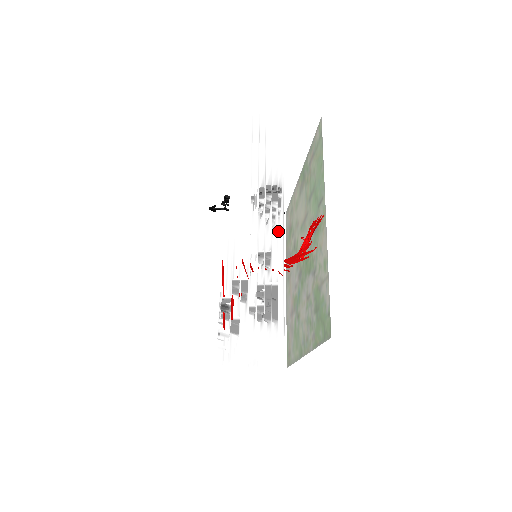
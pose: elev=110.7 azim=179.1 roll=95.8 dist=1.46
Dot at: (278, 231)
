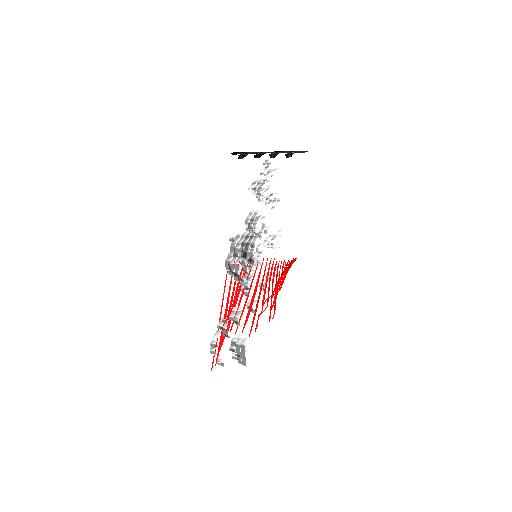
Dot at: occluded
